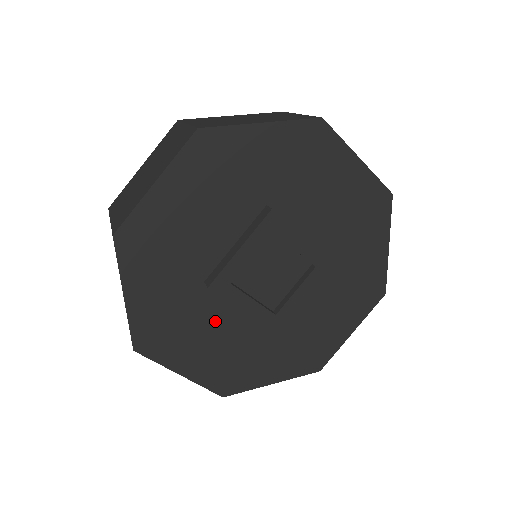
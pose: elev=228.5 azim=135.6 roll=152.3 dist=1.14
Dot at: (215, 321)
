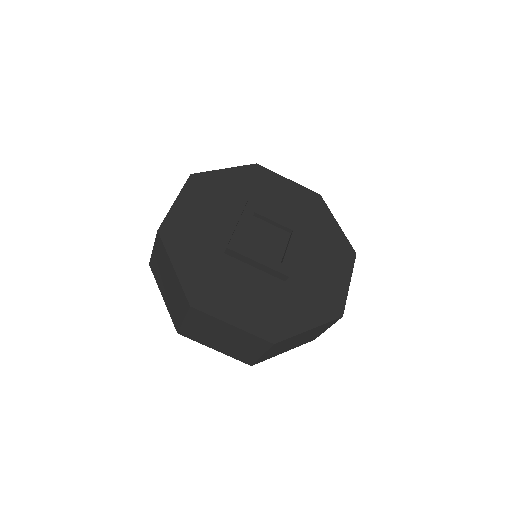
Dot at: (242, 280)
